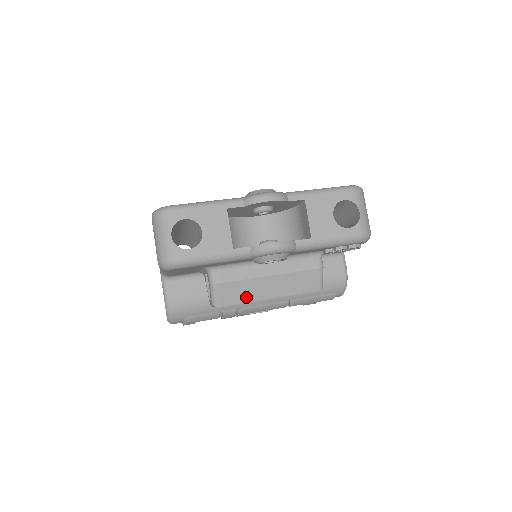
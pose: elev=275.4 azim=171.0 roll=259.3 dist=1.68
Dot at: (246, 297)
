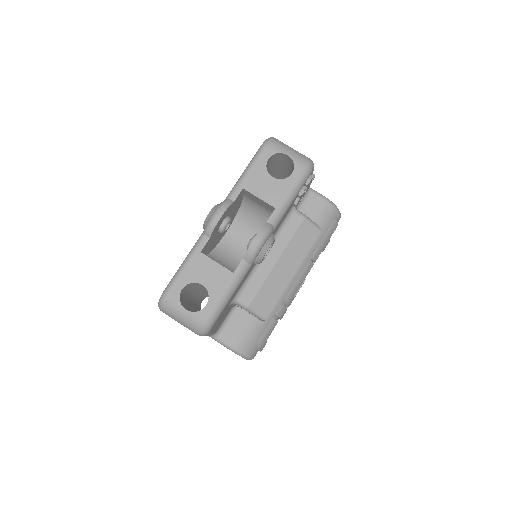
Dot at: (278, 291)
